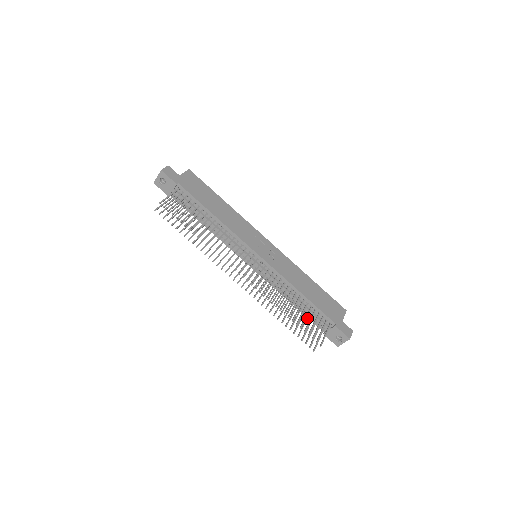
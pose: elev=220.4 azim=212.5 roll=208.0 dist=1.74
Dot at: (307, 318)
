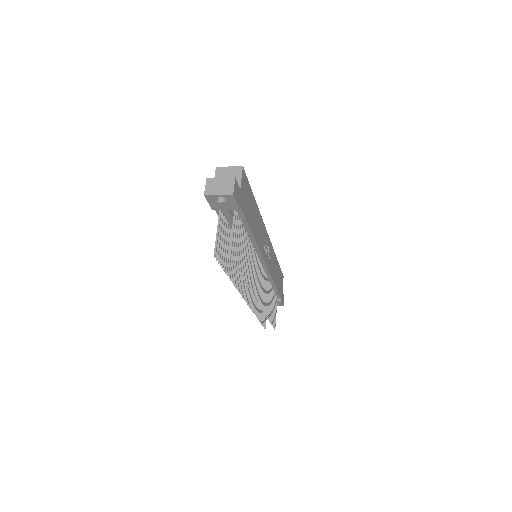
Dot at: occluded
